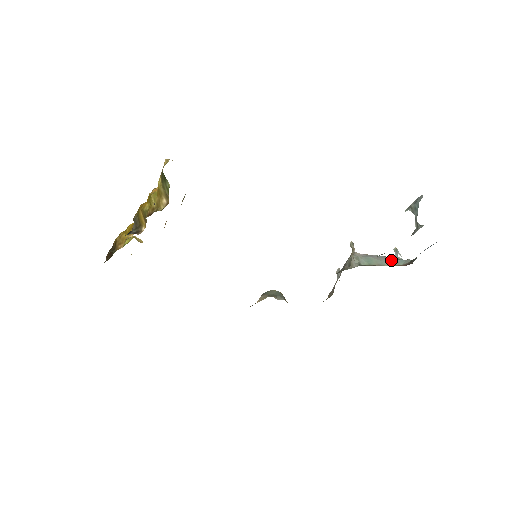
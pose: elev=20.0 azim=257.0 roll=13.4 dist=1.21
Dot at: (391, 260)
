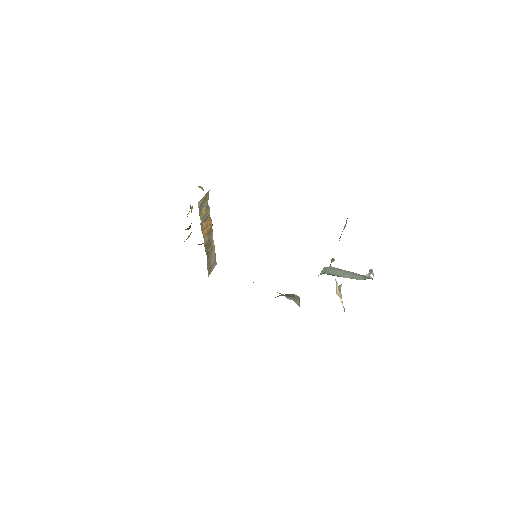
Dot at: (355, 275)
